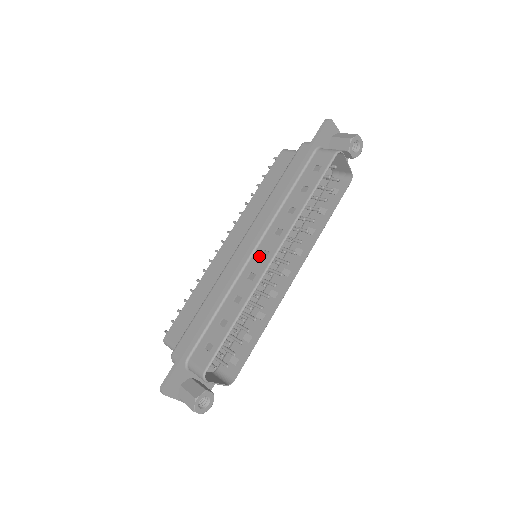
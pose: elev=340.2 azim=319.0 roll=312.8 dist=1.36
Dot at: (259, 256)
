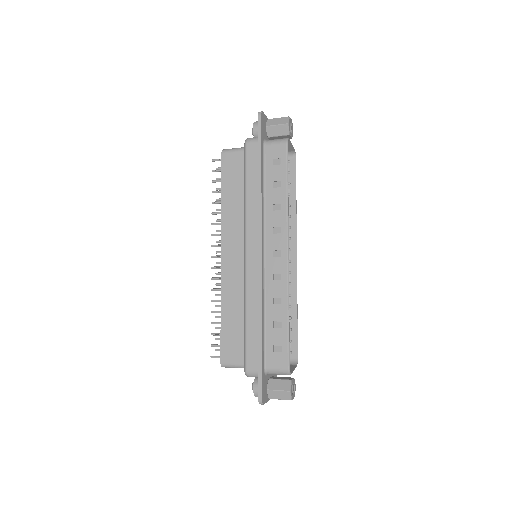
Dot at: (273, 258)
